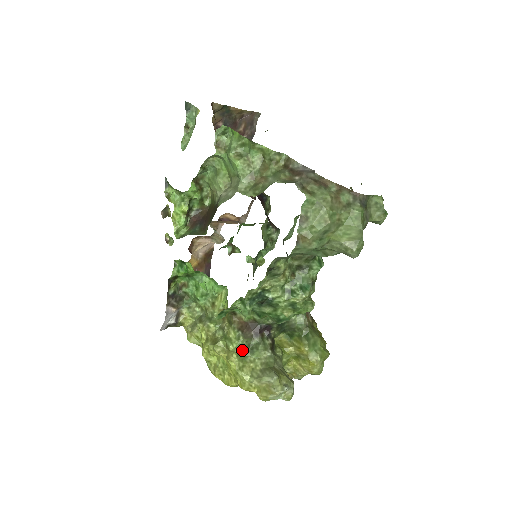
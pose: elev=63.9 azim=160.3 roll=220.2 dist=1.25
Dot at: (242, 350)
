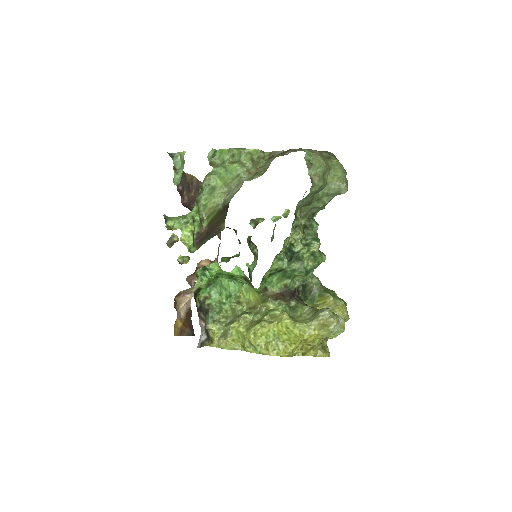
Dot at: (287, 311)
